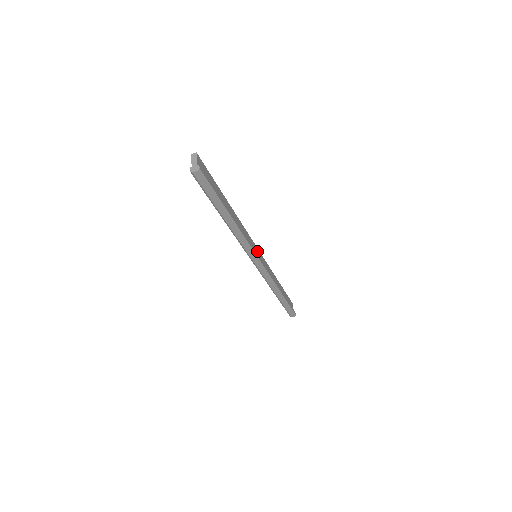
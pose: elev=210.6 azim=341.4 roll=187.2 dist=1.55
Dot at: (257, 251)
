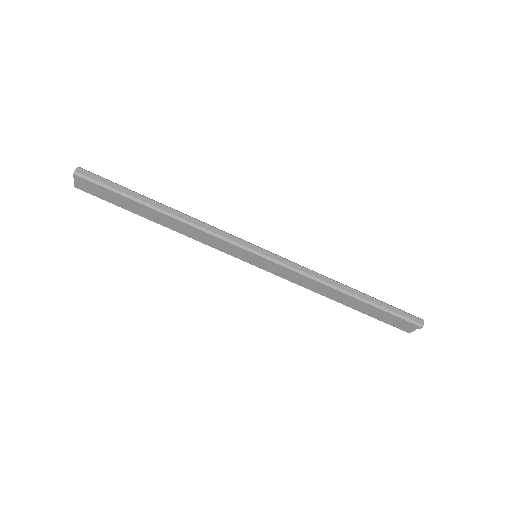
Dot at: occluded
